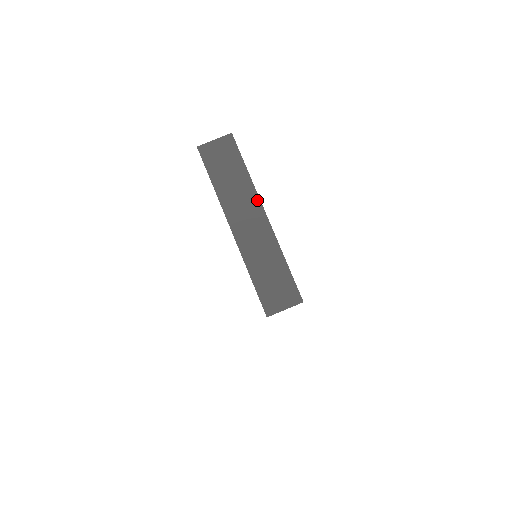
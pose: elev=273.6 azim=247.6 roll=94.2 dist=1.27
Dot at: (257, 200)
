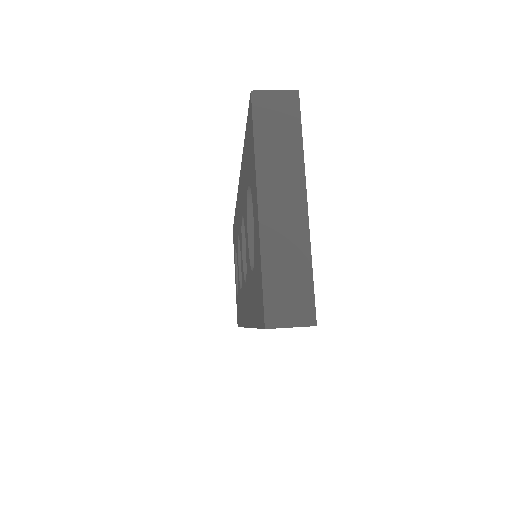
Dot at: (302, 181)
